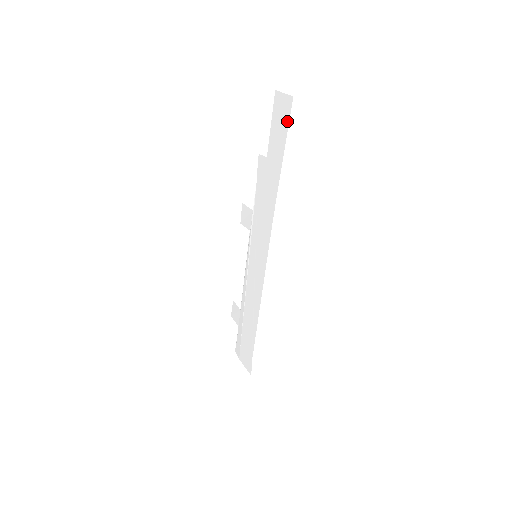
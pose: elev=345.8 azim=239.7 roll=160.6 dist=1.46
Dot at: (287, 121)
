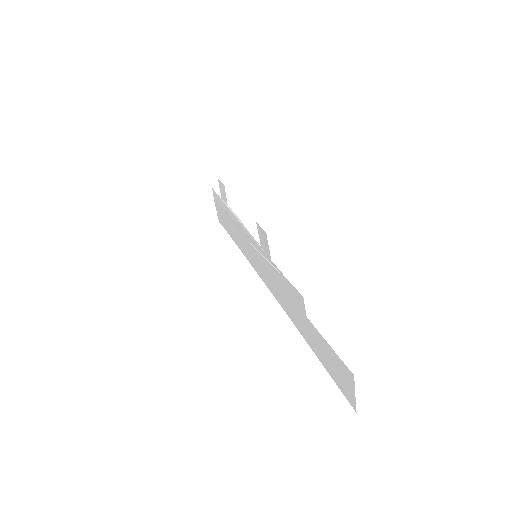
Dot at: (338, 384)
